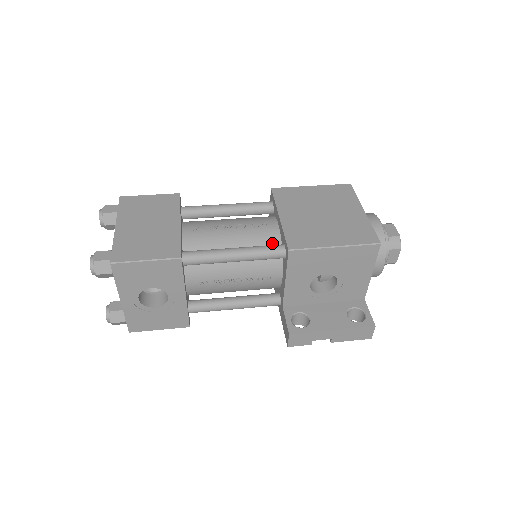
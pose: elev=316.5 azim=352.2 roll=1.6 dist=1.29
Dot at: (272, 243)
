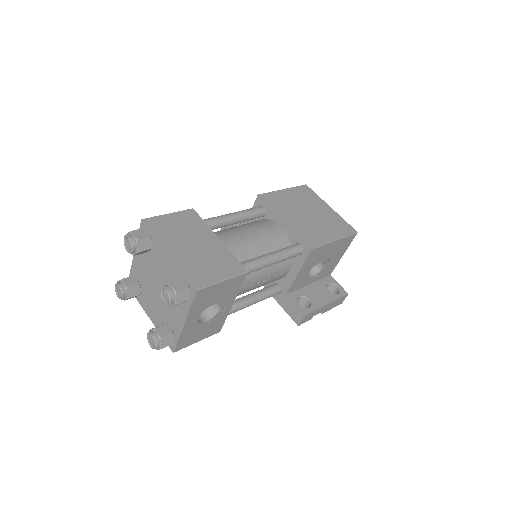
Dot at: (284, 244)
